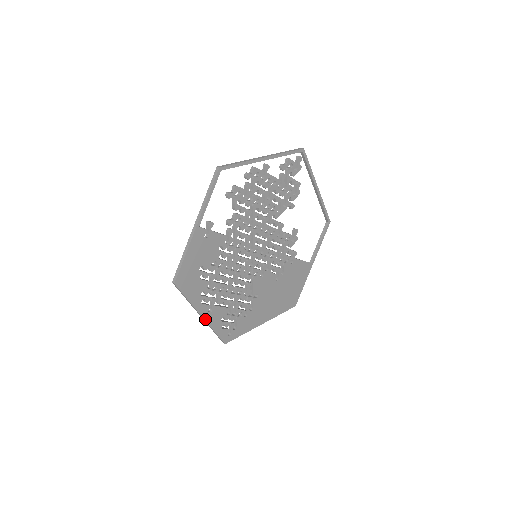
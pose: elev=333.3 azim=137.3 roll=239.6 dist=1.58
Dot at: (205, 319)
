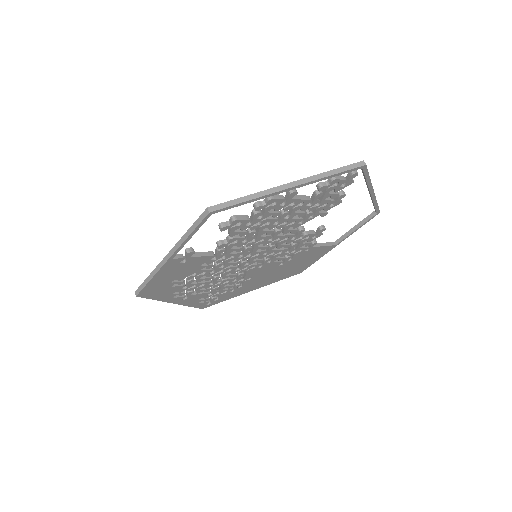
Dot at: (178, 303)
